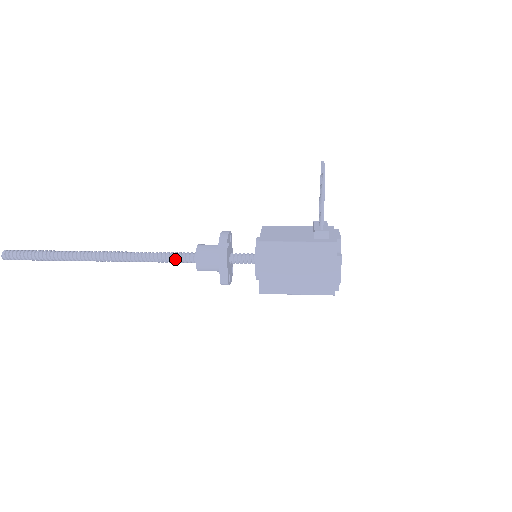
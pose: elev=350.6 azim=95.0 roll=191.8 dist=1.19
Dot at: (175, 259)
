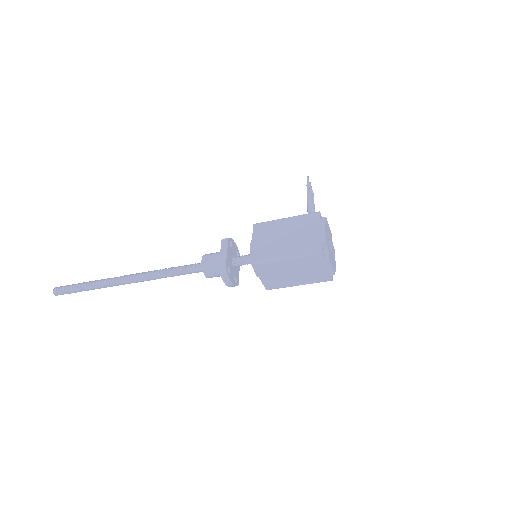
Dot at: (186, 267)
